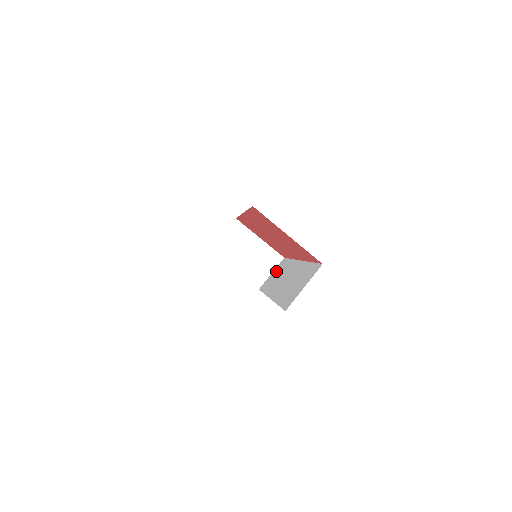
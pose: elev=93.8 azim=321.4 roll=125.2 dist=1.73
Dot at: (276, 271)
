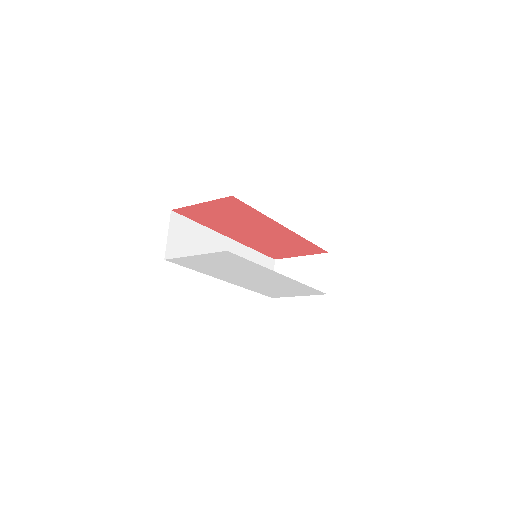
Dot at: occluded
